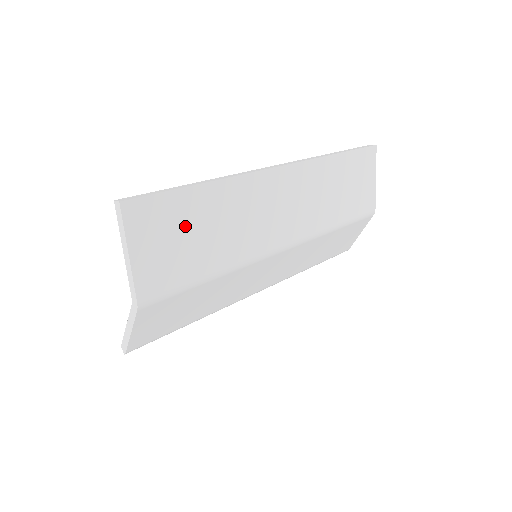
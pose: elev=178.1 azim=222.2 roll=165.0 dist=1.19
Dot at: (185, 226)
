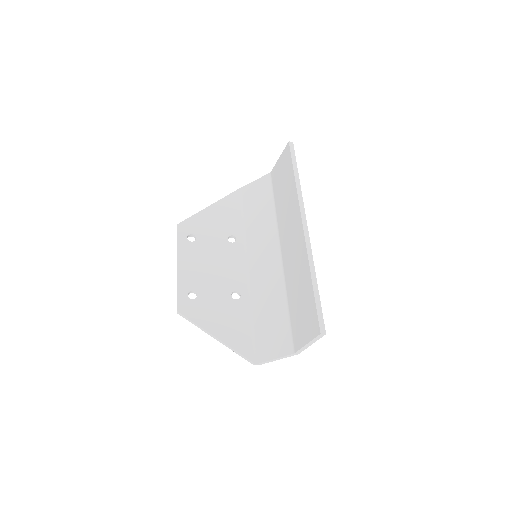
Dot at: occluded
